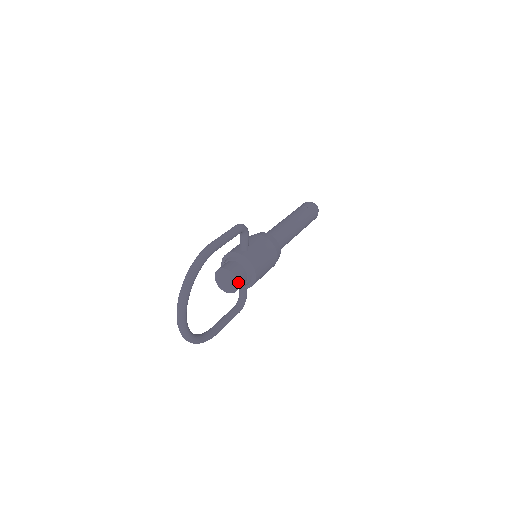
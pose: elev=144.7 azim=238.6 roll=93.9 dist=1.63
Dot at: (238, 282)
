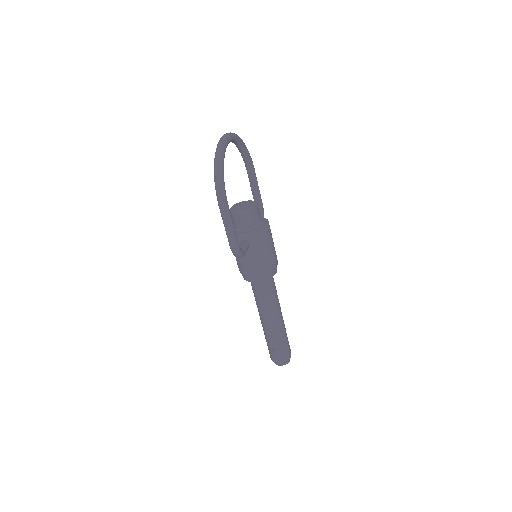
Dot at: (257, 204)
